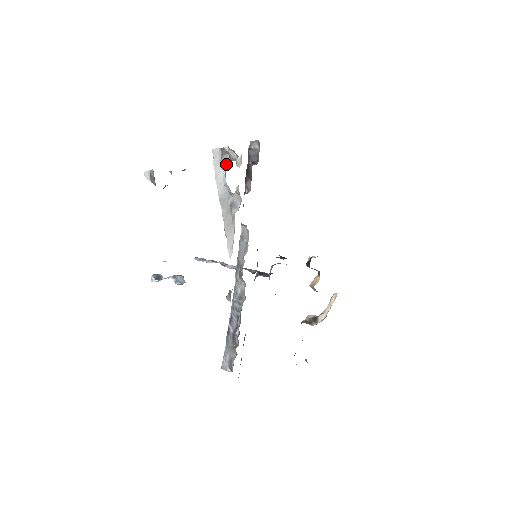
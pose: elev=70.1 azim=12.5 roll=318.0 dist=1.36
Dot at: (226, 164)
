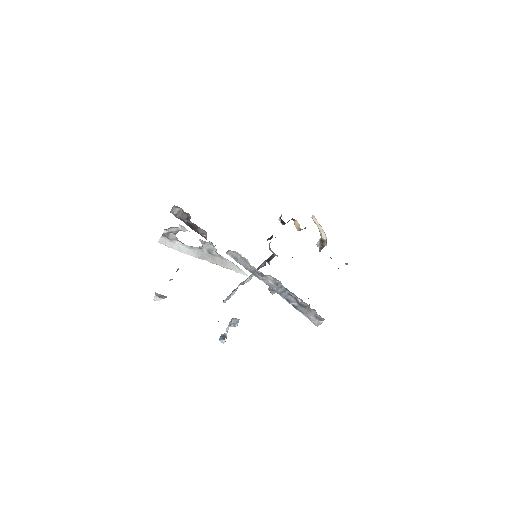
Dot at: (176, 239)
